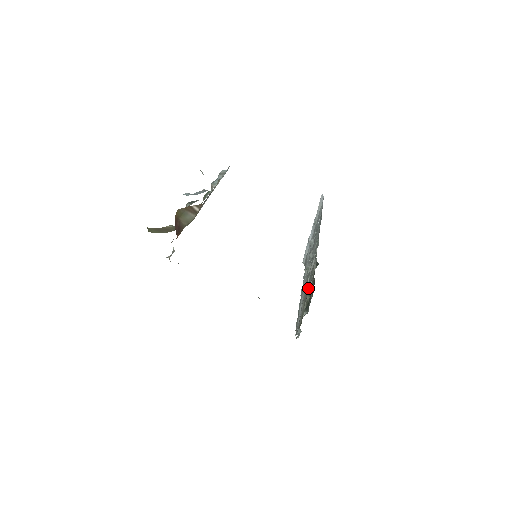
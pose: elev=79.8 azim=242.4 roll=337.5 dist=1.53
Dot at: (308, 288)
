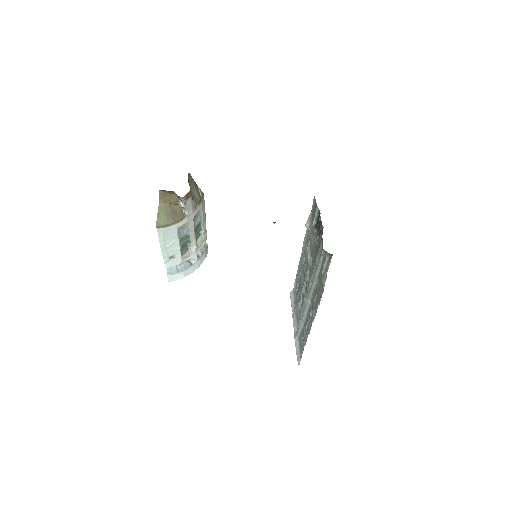
Dot at: (314, 248)
